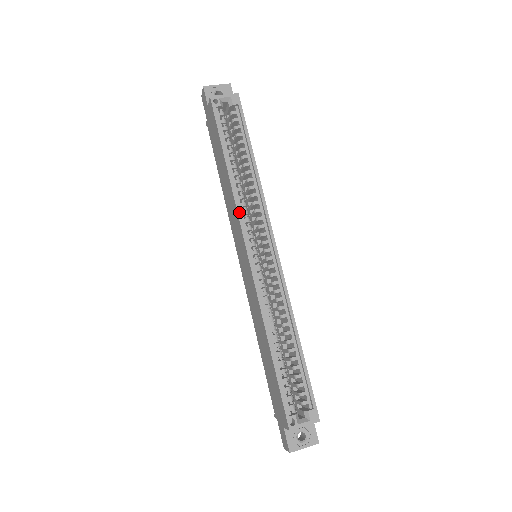
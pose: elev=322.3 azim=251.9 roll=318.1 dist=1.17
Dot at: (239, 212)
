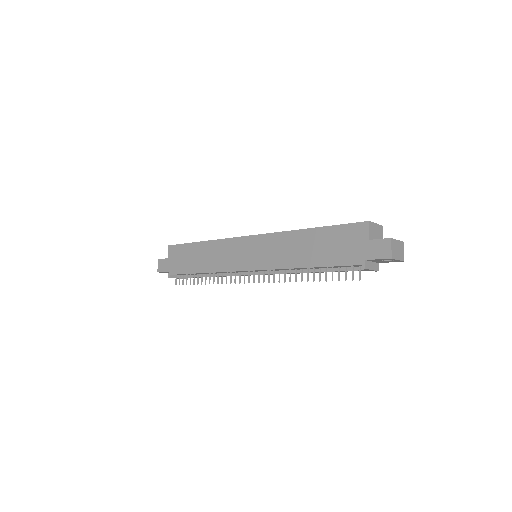
Dot at: (227, 239)
